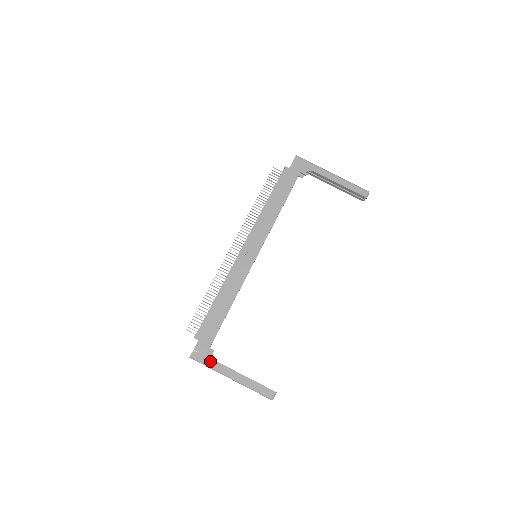
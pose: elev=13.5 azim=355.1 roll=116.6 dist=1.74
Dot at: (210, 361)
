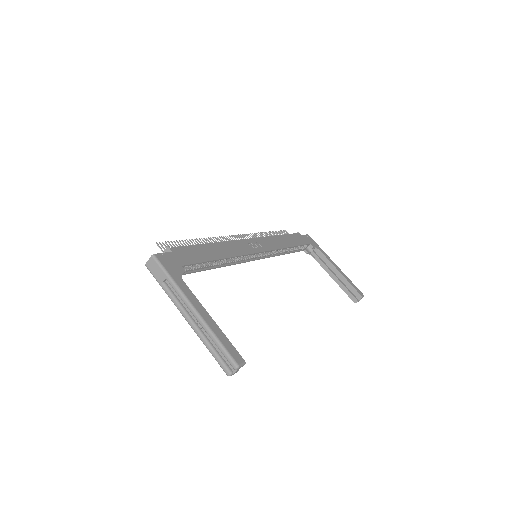
Dot at: (176, 275)
